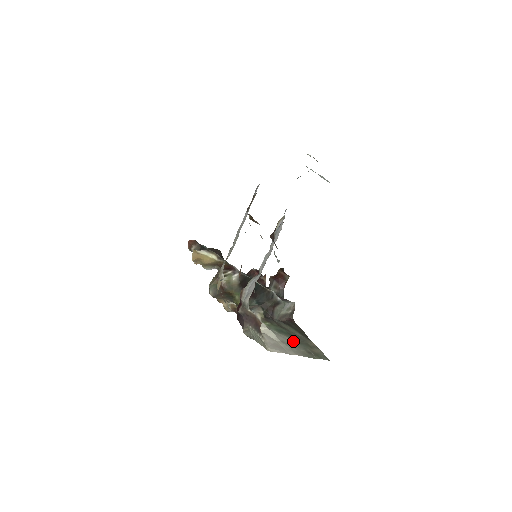
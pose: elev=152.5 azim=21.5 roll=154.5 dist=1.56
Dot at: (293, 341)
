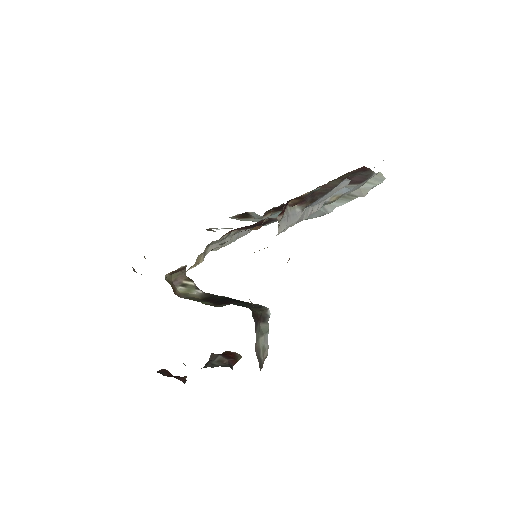
Dot at: occluded
